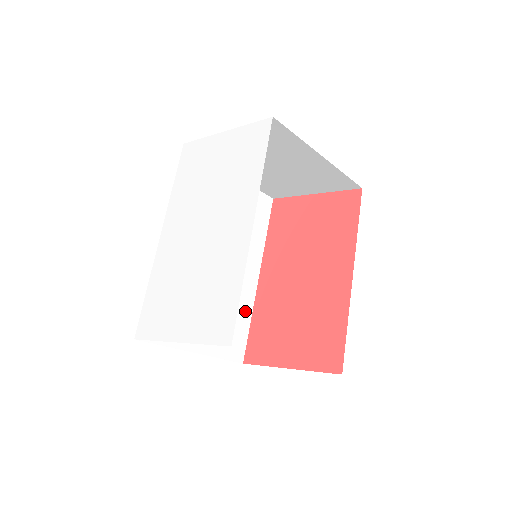
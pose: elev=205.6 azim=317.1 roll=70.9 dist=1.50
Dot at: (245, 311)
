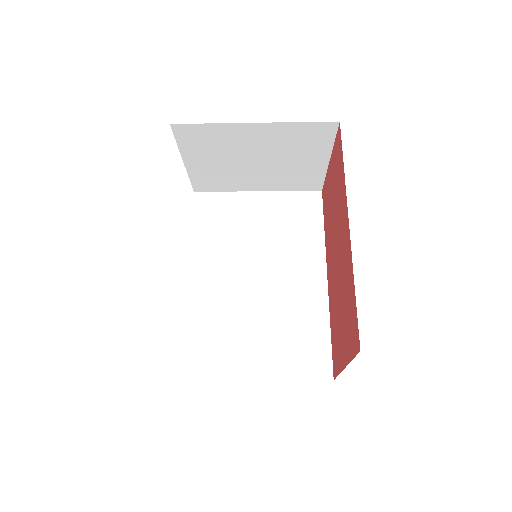
Dot at: (318, 320)
